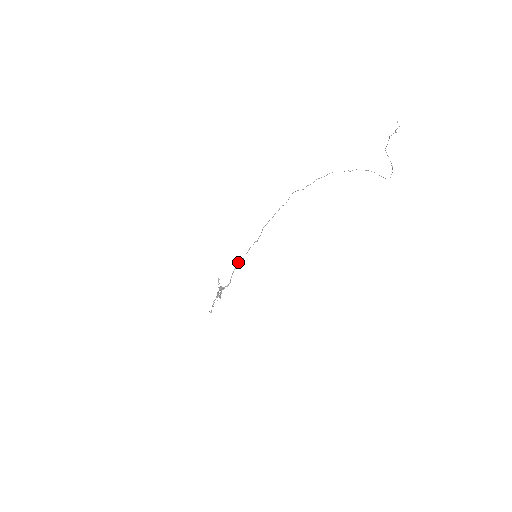
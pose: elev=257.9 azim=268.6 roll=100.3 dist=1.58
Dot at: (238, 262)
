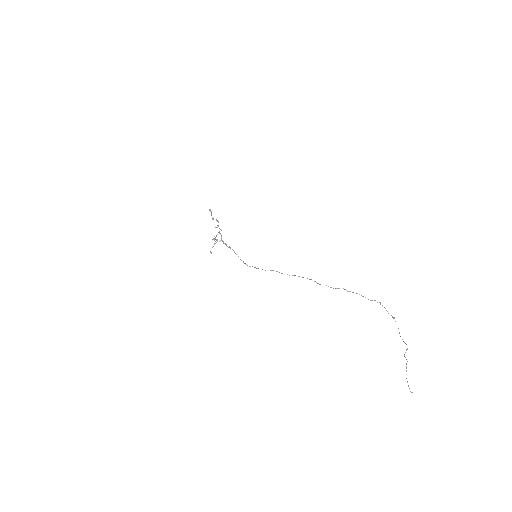
Dot at: (236, 254)
